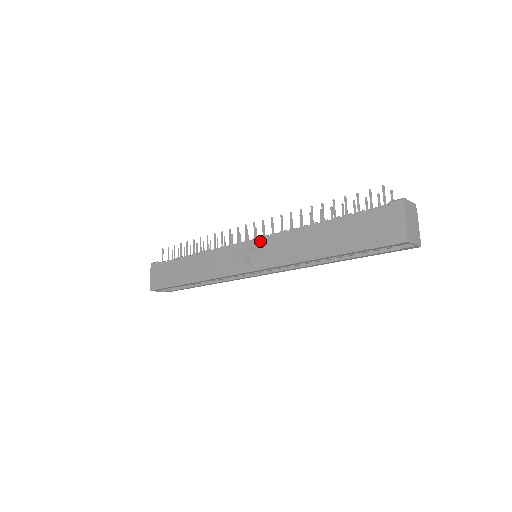
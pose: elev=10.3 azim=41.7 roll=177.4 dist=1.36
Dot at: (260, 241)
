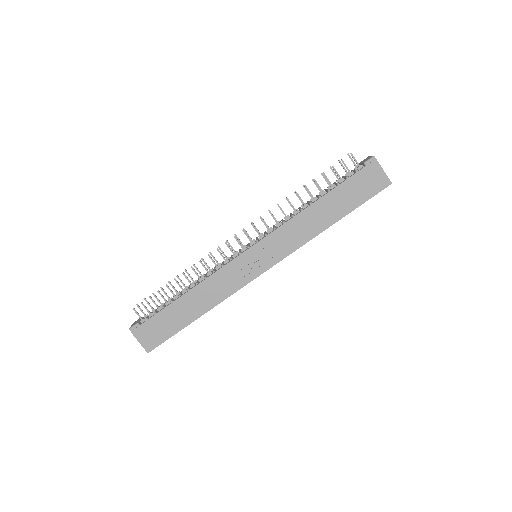
Dot at: (264, 241)
